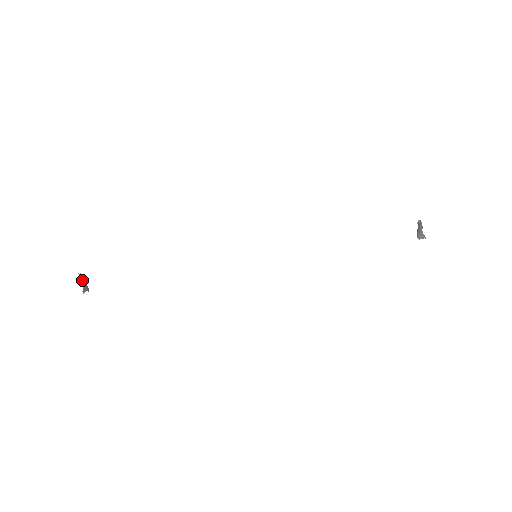
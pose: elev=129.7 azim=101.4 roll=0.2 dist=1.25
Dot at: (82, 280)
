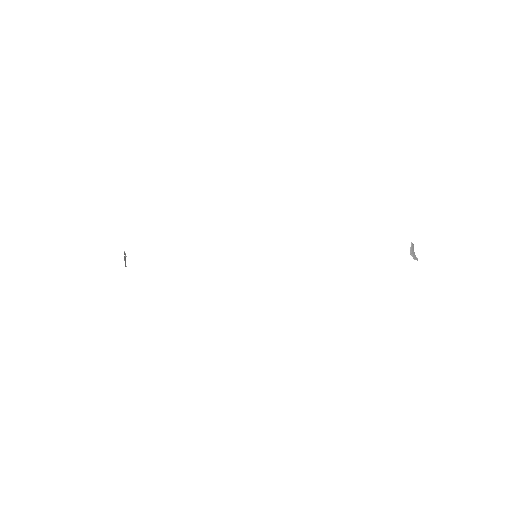
Dot at: occluded
